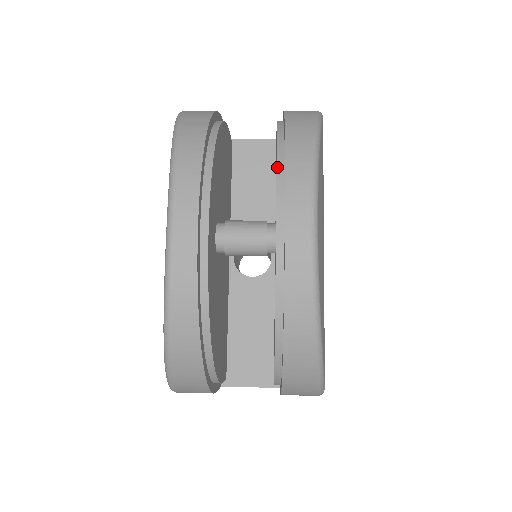
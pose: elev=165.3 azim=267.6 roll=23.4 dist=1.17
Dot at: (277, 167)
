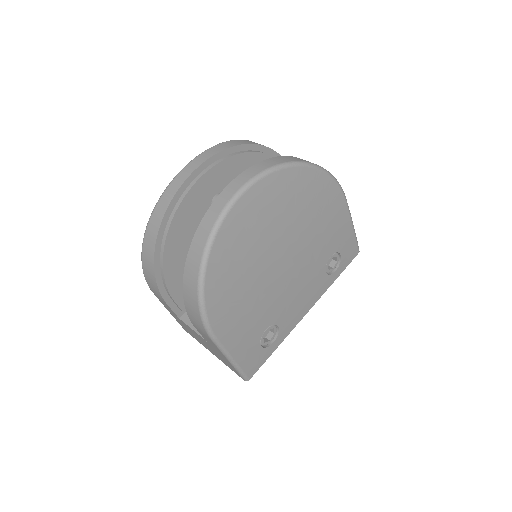
Dot at: occluded
